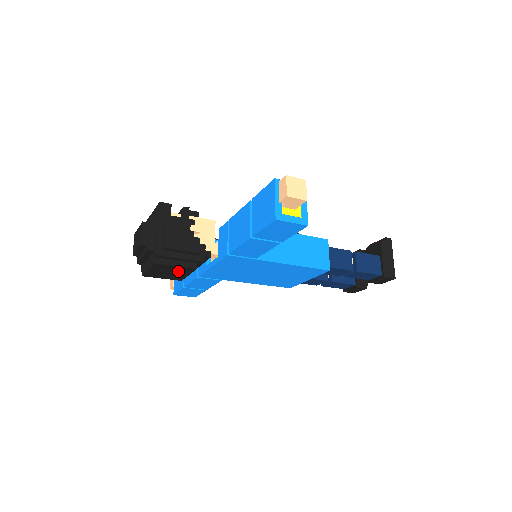
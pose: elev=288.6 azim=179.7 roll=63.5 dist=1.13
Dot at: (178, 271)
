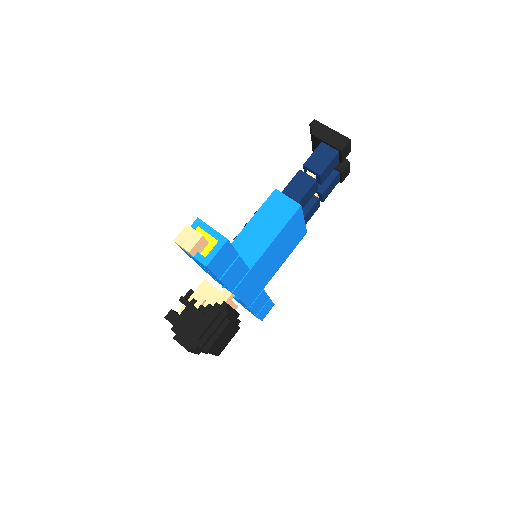
Dot at: (226, 333)
